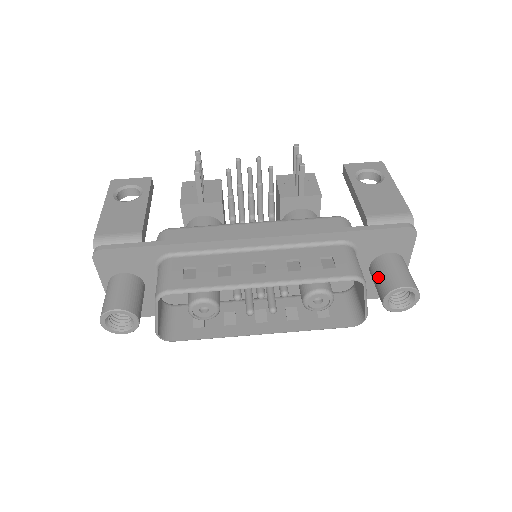
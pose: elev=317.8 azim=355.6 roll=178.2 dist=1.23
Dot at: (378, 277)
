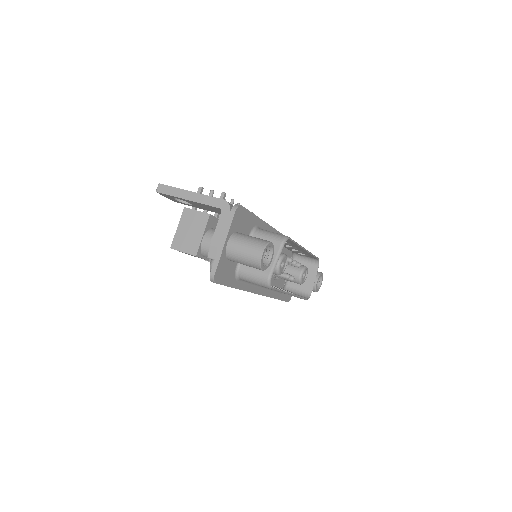
Dot at: occluded
